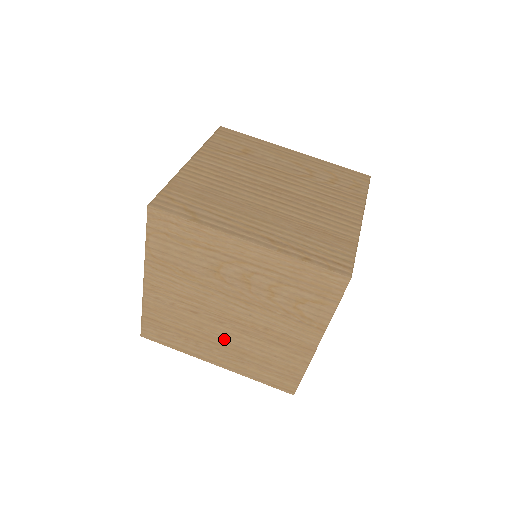
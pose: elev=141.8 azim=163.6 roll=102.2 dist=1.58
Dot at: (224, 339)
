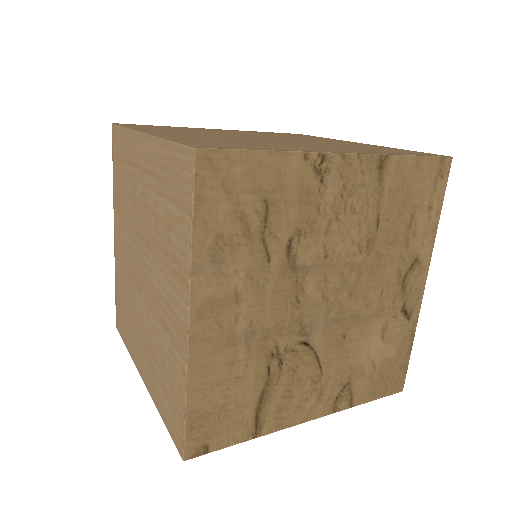
Dot at: (143, 323)
